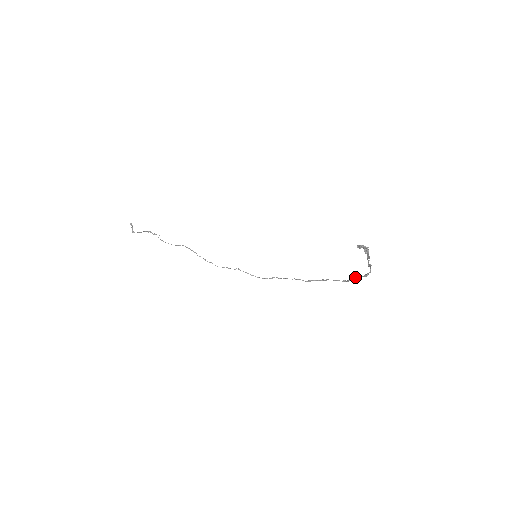
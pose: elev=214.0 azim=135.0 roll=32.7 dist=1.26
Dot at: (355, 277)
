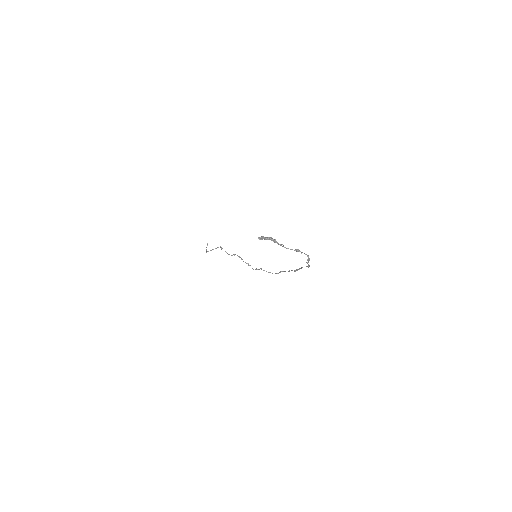
Dot at: (307, 262)
